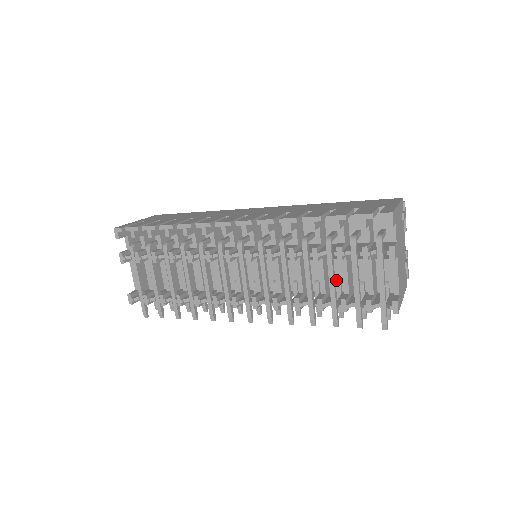
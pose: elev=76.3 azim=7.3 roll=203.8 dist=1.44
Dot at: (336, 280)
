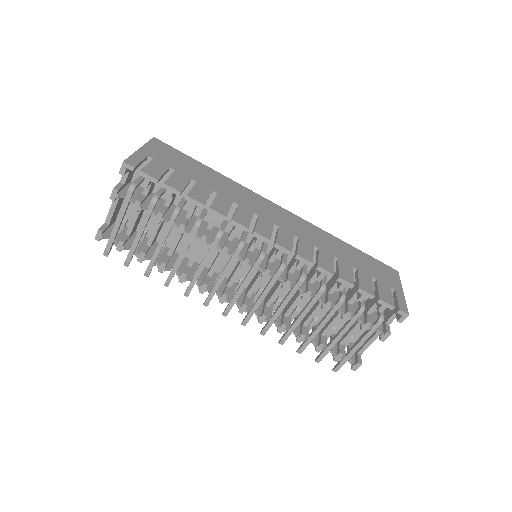
Dot at: occluded
